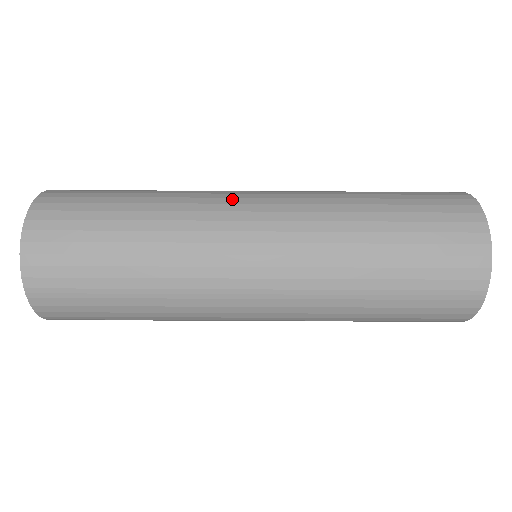
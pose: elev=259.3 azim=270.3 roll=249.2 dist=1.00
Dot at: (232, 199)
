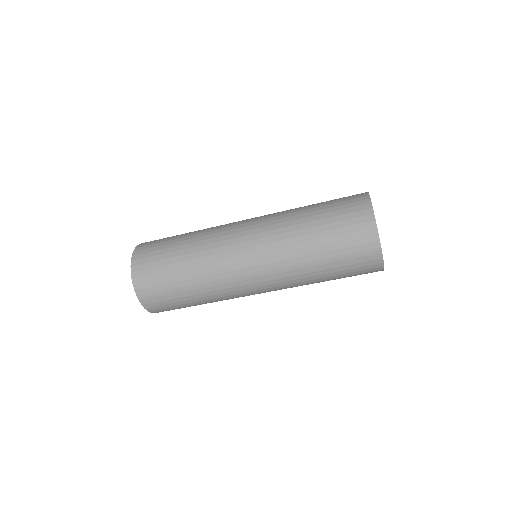
Dot at: (232, 227)
